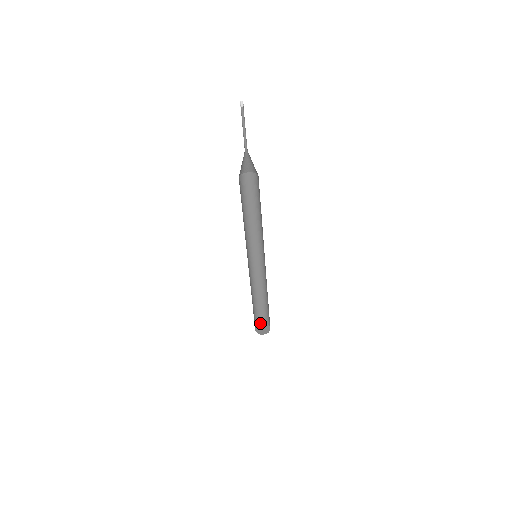
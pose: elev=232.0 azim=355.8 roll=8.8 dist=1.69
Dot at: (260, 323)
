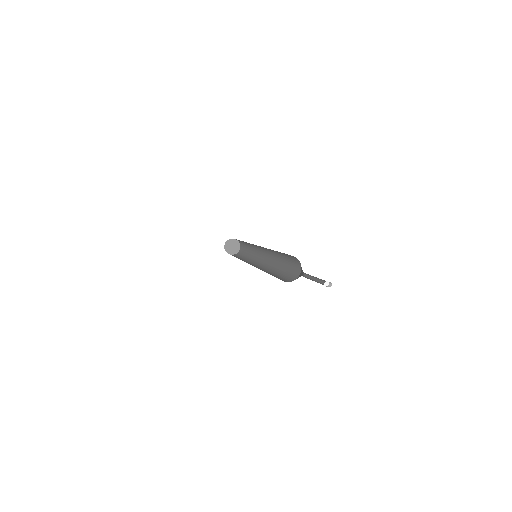
Dot at: occluded
